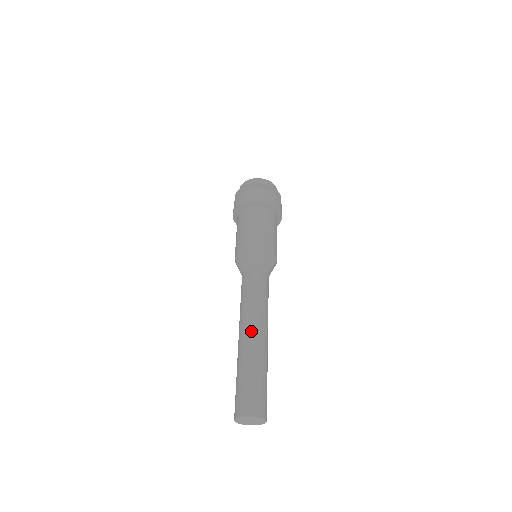
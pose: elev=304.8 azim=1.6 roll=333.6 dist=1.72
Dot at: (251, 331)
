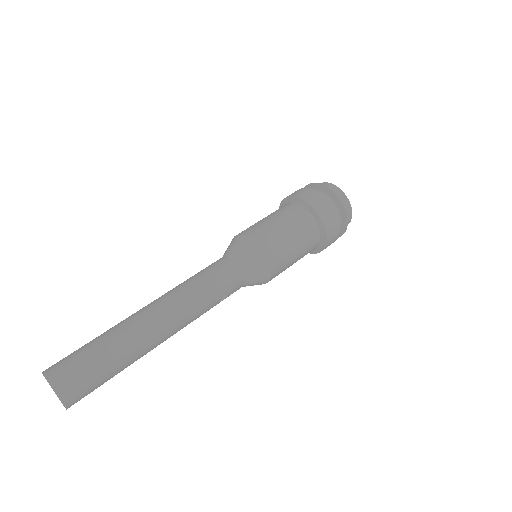
Dot at: (147, 305)
